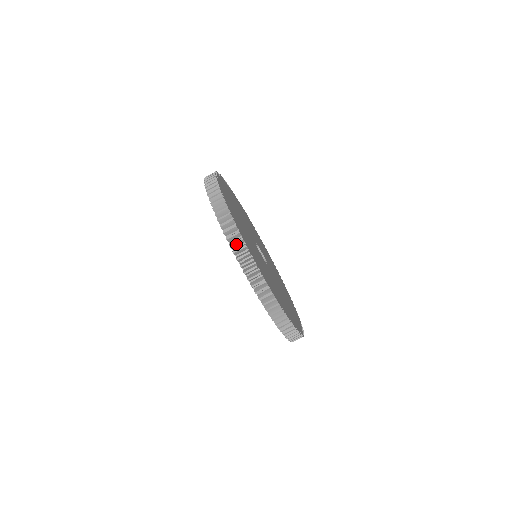
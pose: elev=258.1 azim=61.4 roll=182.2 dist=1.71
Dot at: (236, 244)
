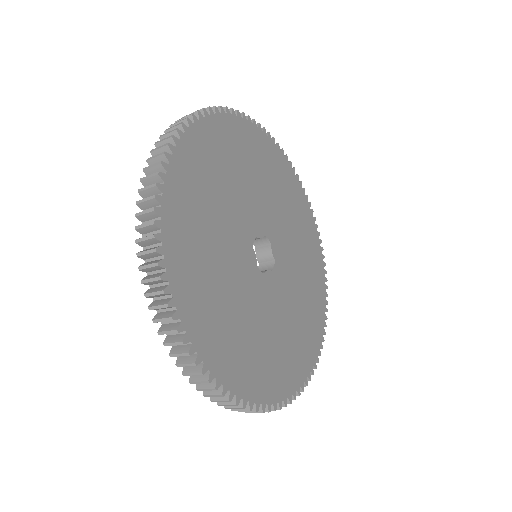
Dot at: occluded
